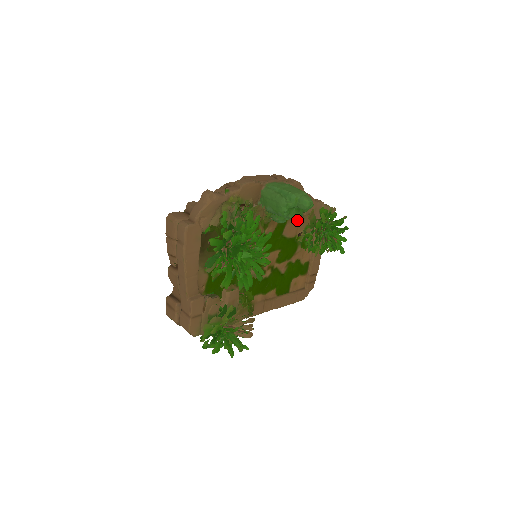
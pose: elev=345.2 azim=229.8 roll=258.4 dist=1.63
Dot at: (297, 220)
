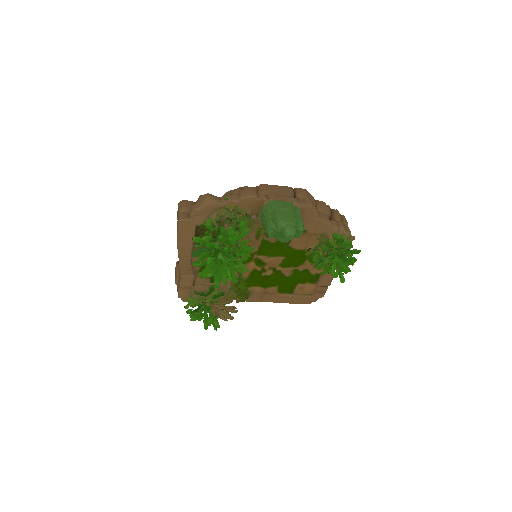
Dot at: (308, 236)
